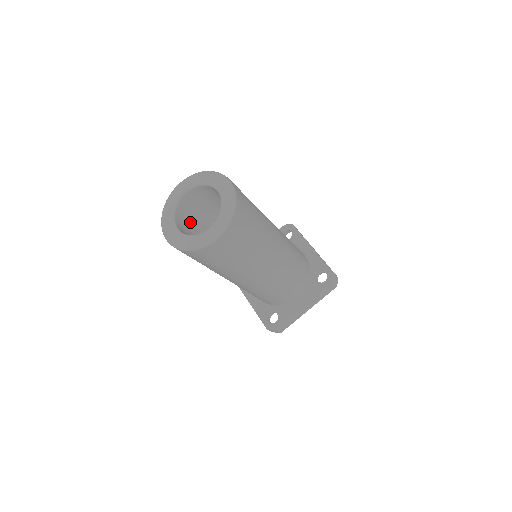
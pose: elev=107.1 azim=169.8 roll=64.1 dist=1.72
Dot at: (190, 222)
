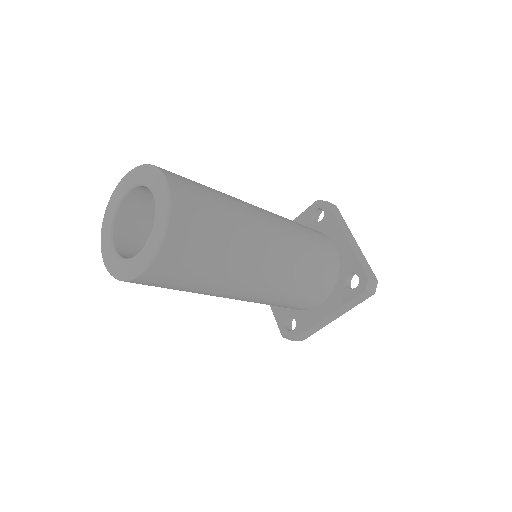
Dot at: (144, 227)
